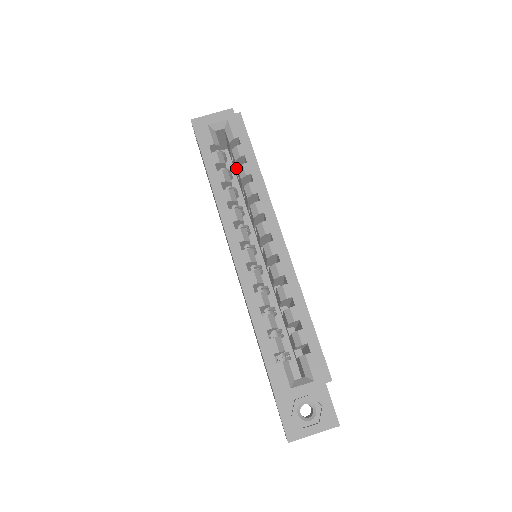
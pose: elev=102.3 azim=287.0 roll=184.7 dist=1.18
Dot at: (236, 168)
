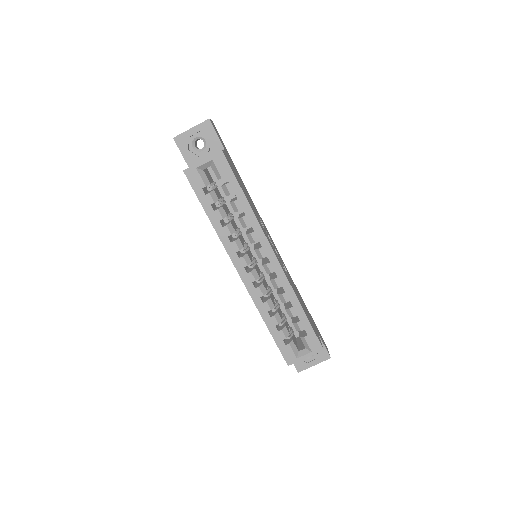
Dot at: occluded
